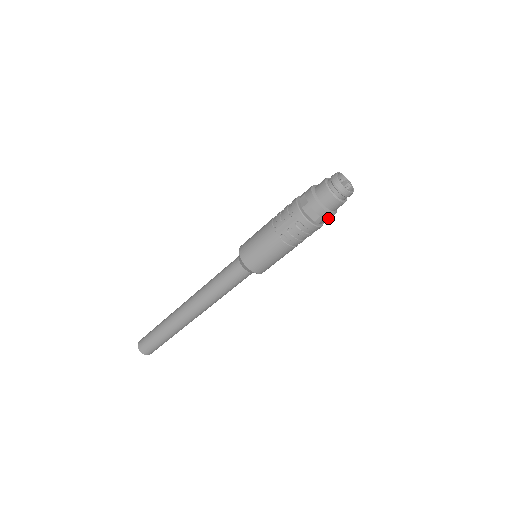
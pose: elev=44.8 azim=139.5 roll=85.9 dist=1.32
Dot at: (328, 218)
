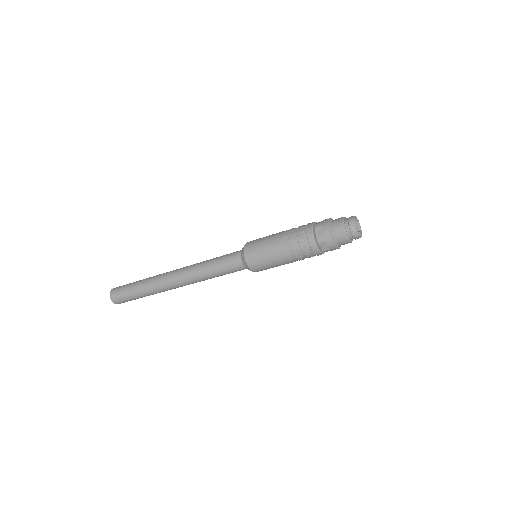
Dot at: (328, 244)
